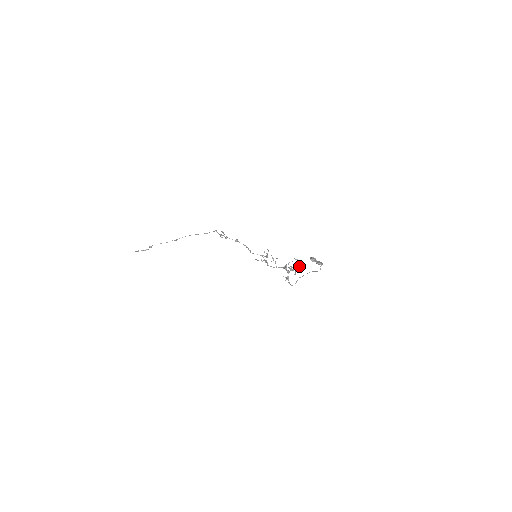
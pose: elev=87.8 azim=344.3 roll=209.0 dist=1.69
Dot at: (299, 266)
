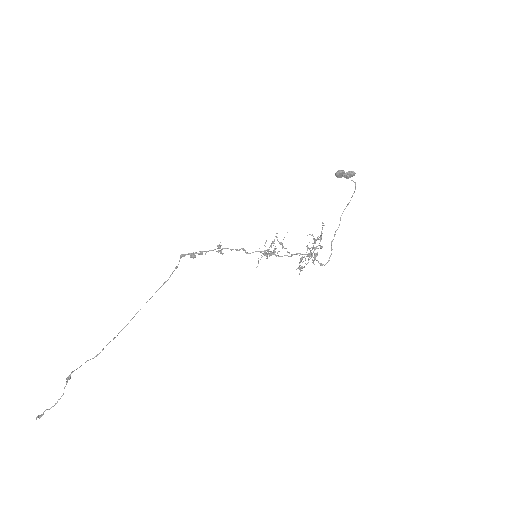
Dot at: (322, 228)
